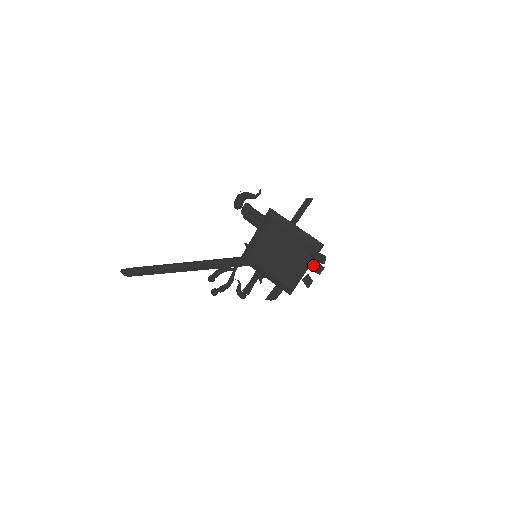
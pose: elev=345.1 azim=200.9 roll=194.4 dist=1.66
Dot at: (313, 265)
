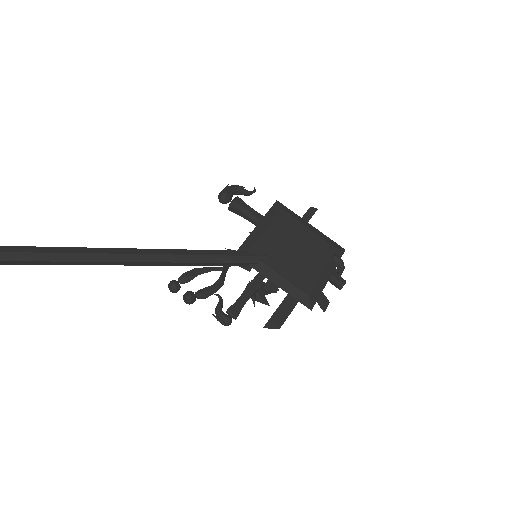
Dot at: (333, 275)
